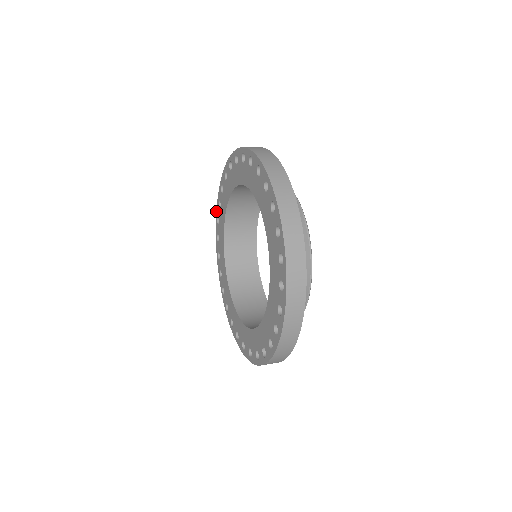
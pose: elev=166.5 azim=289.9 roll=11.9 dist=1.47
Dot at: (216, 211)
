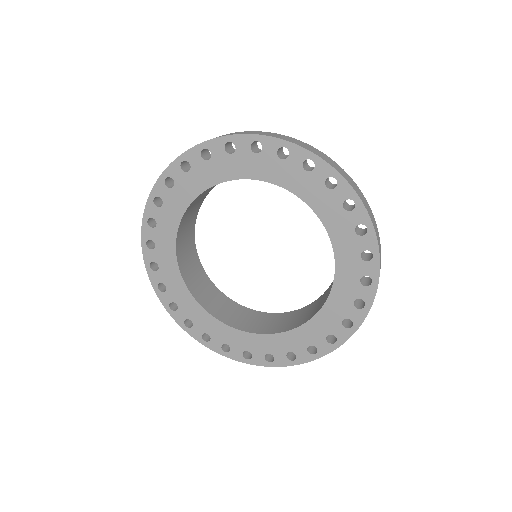
Dot at: (210, 140)
